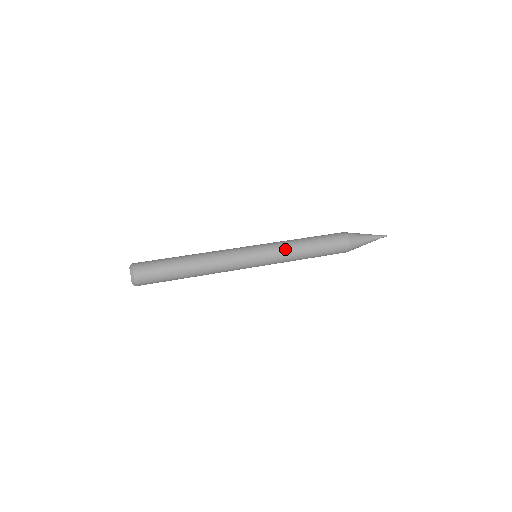
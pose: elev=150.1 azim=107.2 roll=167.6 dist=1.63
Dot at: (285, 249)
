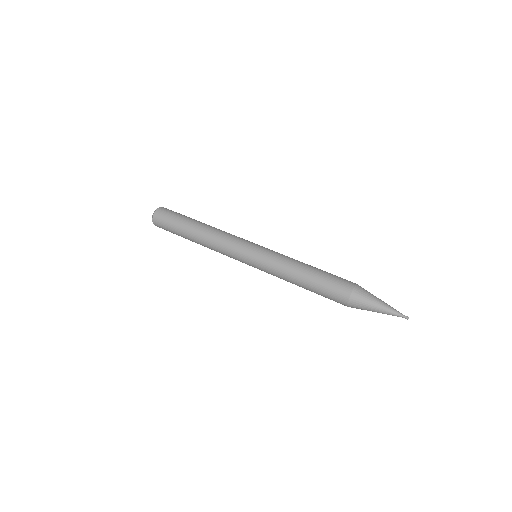
Dot at: (276, 271)
